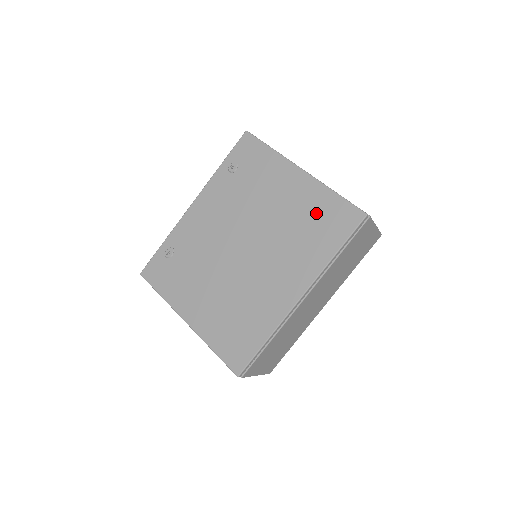
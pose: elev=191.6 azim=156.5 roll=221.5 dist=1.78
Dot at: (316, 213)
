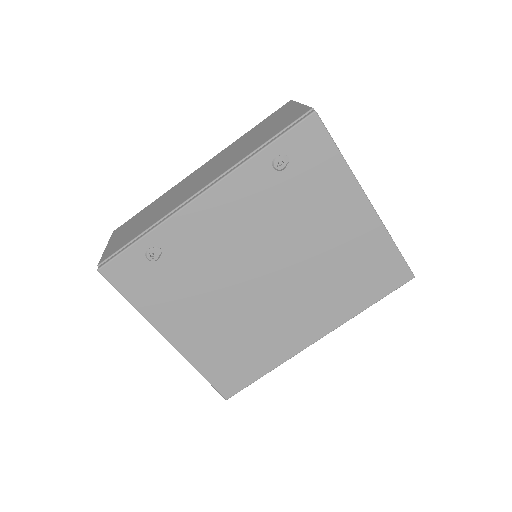
Dot at: (366, 261)
